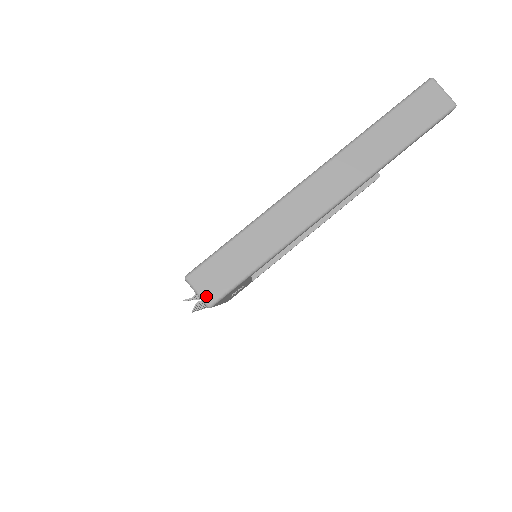
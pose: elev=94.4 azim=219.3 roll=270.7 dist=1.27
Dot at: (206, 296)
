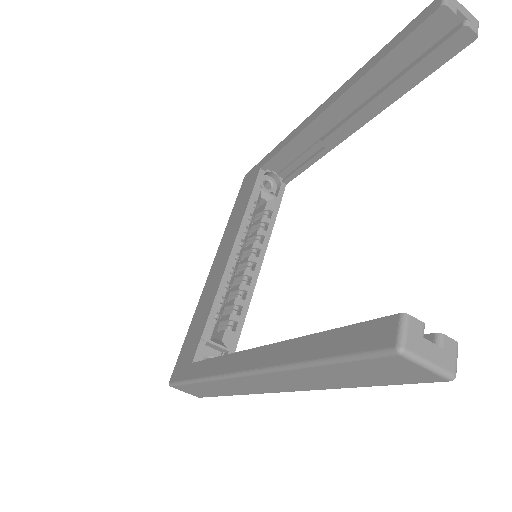
Dot at: (193, 395)
